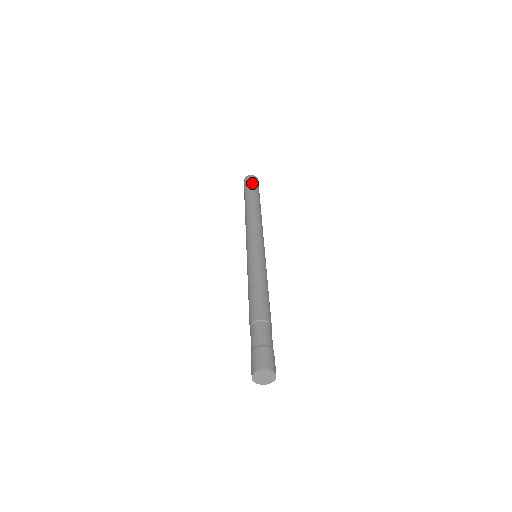
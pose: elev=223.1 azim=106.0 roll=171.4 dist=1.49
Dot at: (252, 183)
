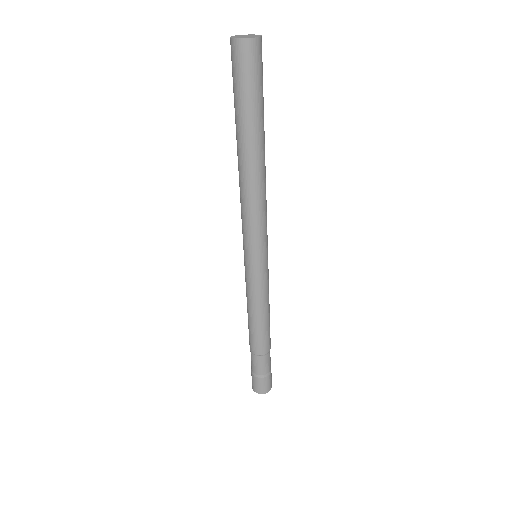
Dot at: (243, 78)
